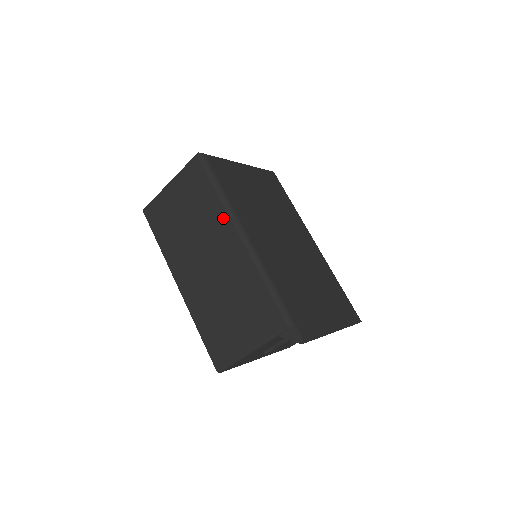
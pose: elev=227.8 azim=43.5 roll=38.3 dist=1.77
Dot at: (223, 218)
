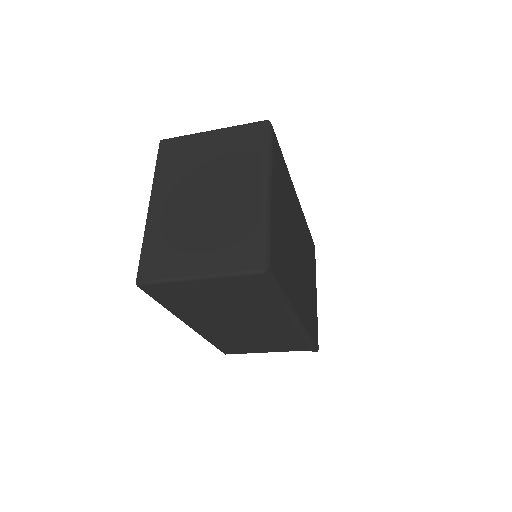
Dot at: (277, 312)
